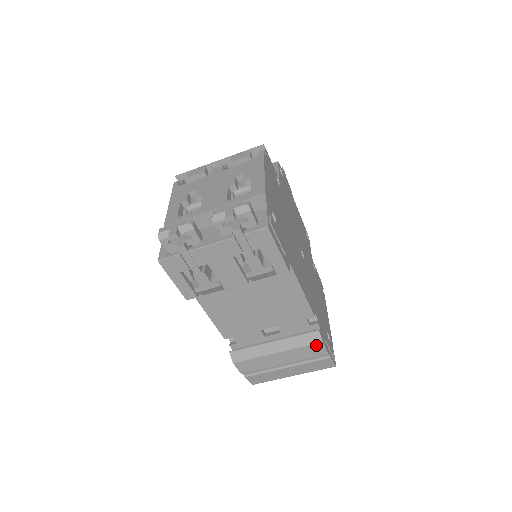
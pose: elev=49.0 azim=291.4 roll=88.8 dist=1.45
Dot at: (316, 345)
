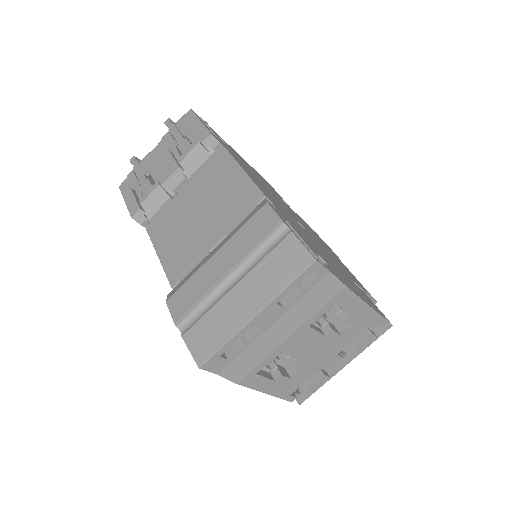
Dot at: (261, 213)
